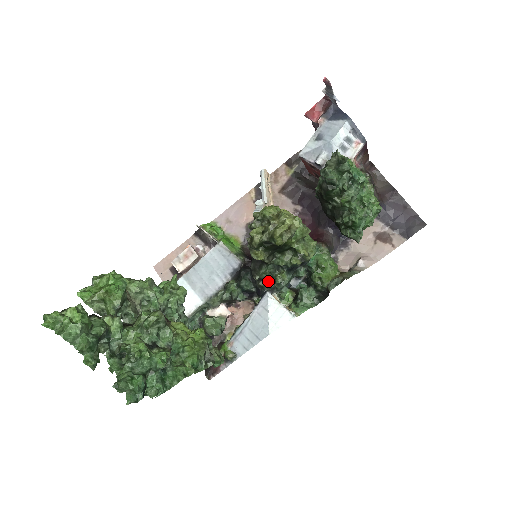
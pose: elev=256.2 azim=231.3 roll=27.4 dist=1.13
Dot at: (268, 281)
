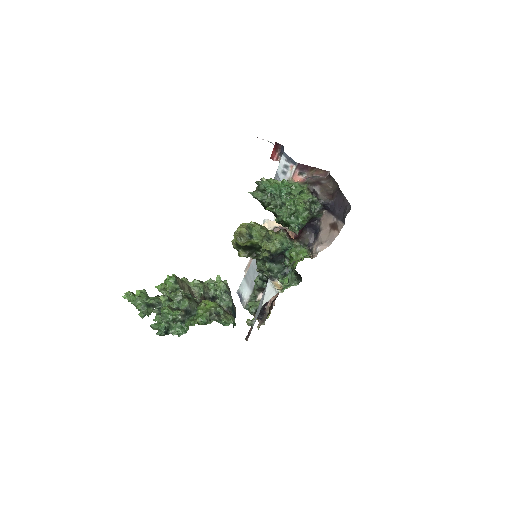
Dot at: (266, 271)
